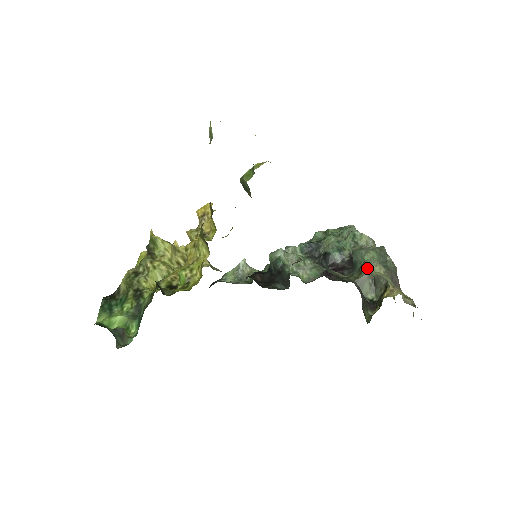
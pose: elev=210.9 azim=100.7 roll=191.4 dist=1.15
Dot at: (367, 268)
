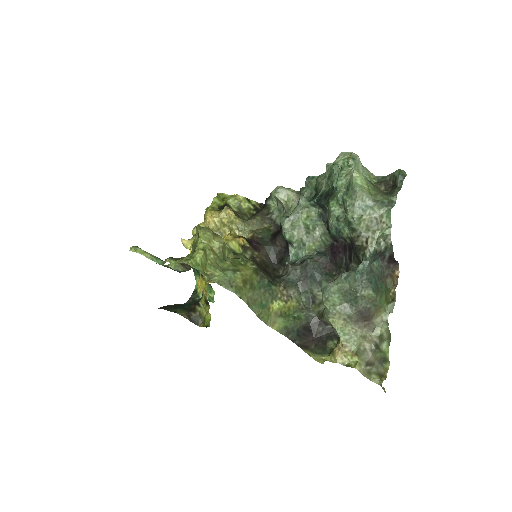
Dot at: (326, 316)
